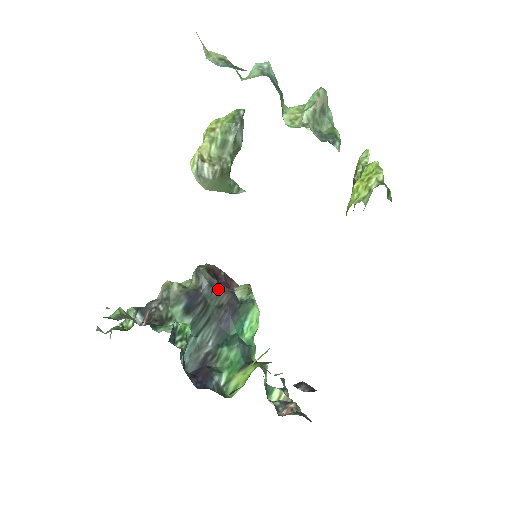
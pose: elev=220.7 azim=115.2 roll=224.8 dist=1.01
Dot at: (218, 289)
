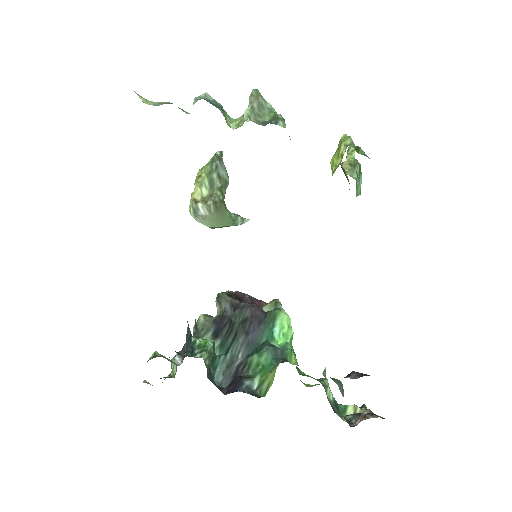
Dot at: (240, 307)
